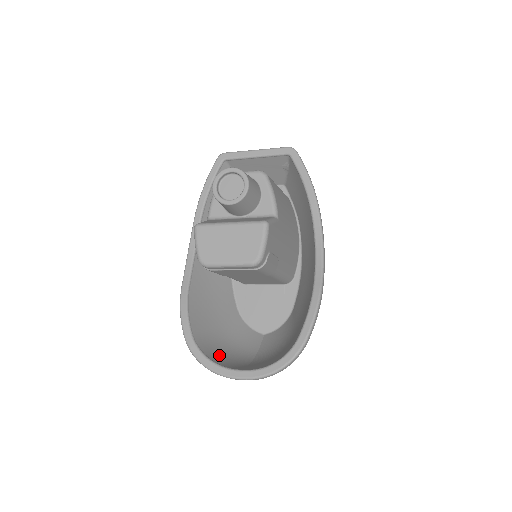
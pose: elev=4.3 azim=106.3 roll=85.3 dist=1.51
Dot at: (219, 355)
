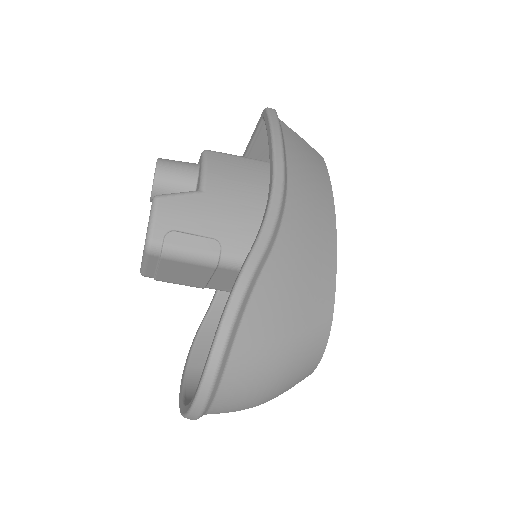
Dot at: occluded
